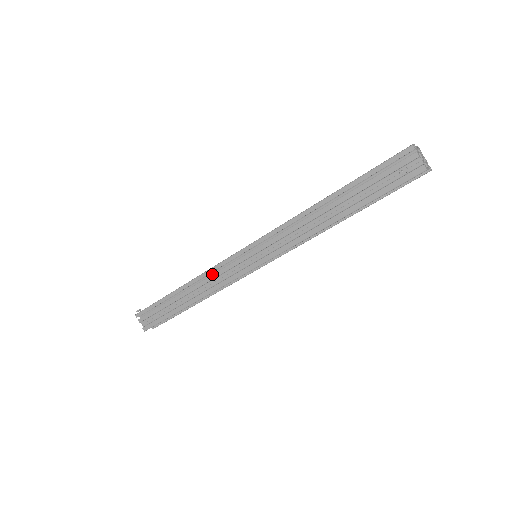
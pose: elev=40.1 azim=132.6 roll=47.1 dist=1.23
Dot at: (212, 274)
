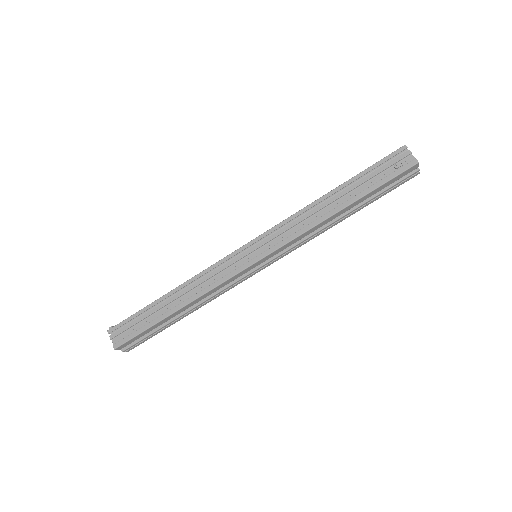
Dot at: (208, 275)
